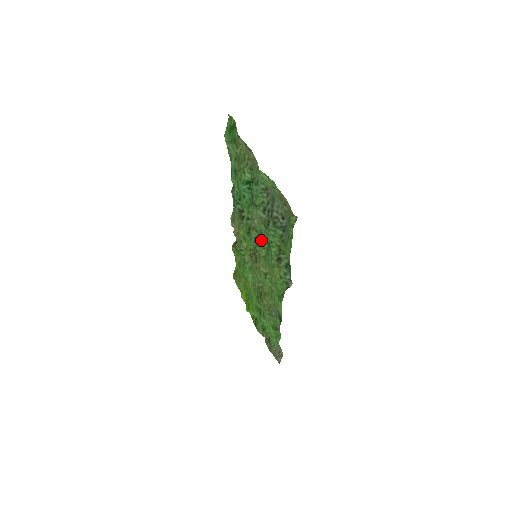
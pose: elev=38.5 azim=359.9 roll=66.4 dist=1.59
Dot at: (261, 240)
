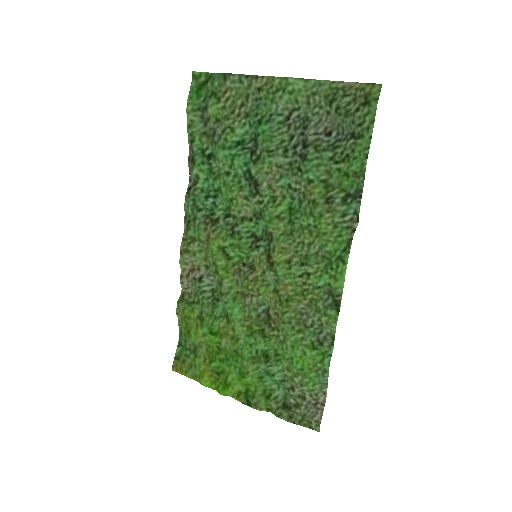
Dot at: (276, 209)
